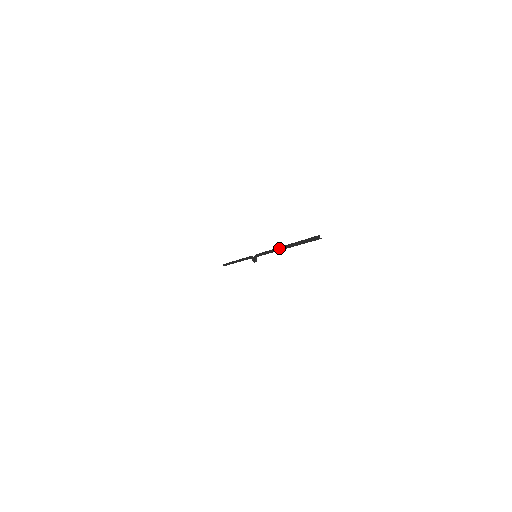
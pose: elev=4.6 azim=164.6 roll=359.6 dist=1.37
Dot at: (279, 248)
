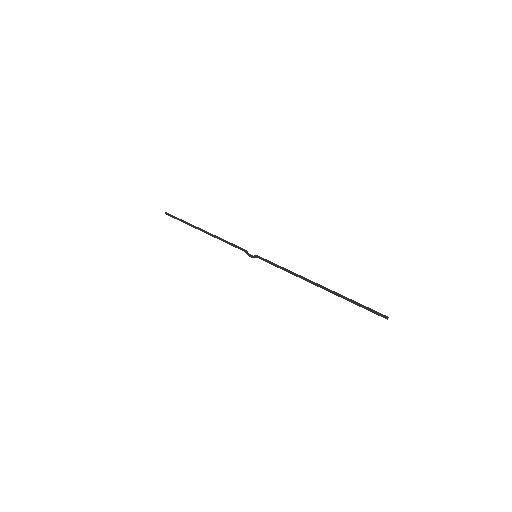
Dot at: occluded
